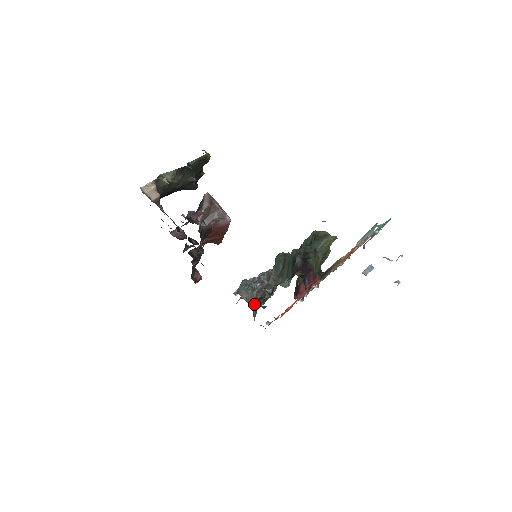
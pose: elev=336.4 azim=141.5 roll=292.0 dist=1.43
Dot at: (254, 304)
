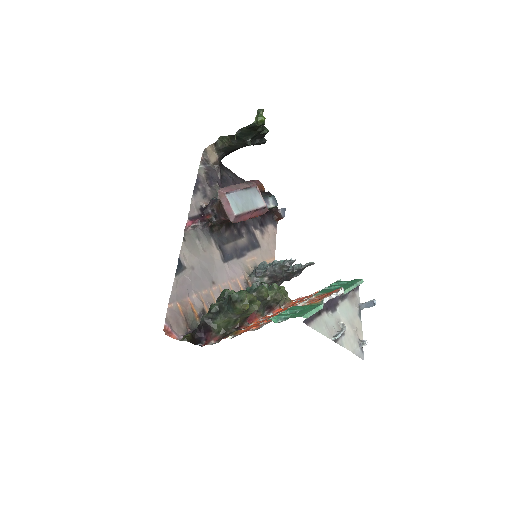
Dot at: occluded
